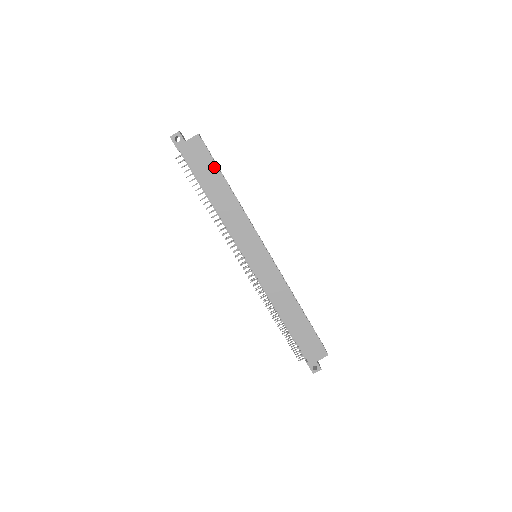
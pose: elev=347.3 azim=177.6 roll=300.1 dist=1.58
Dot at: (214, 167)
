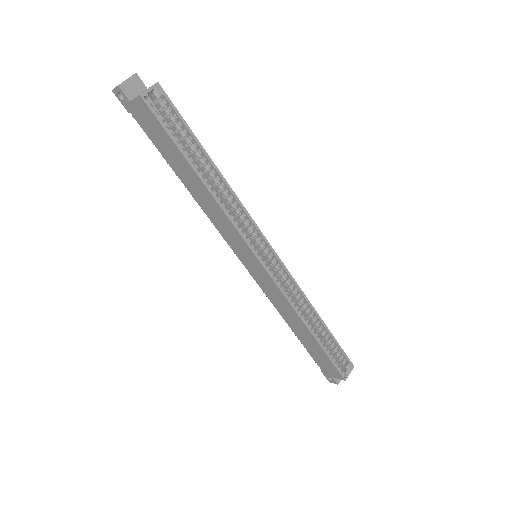
Dot at: (173, 146)
